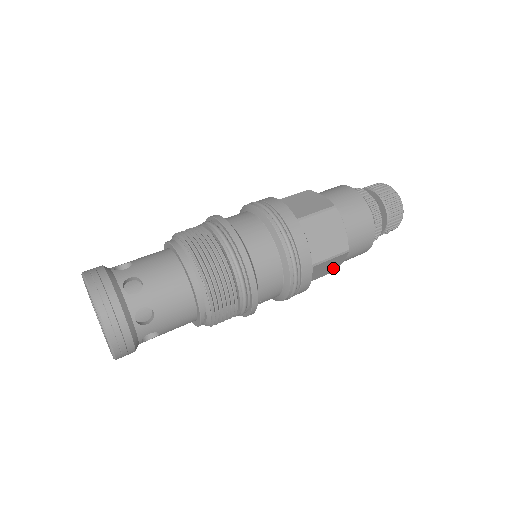
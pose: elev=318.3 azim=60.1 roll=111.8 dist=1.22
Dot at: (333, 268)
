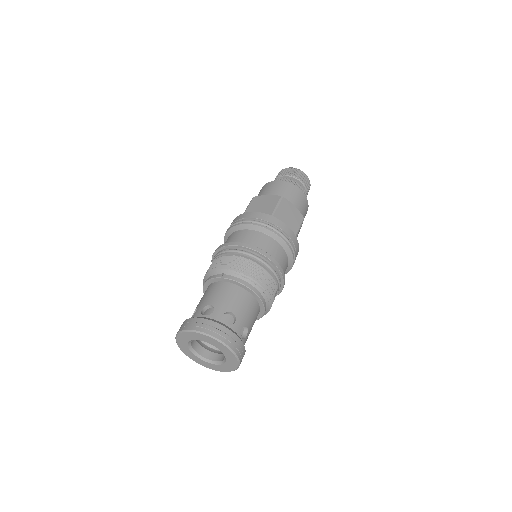
Dot at: occluded
